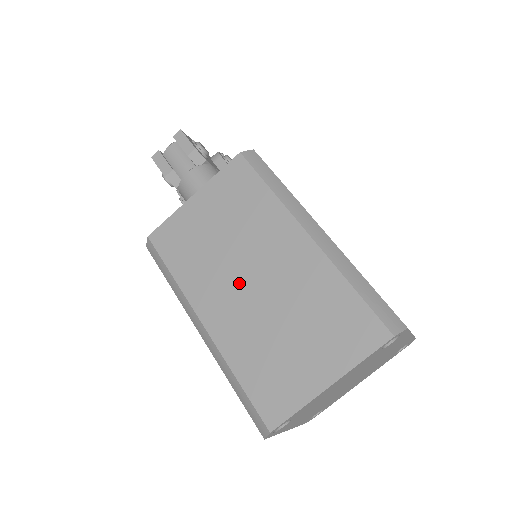
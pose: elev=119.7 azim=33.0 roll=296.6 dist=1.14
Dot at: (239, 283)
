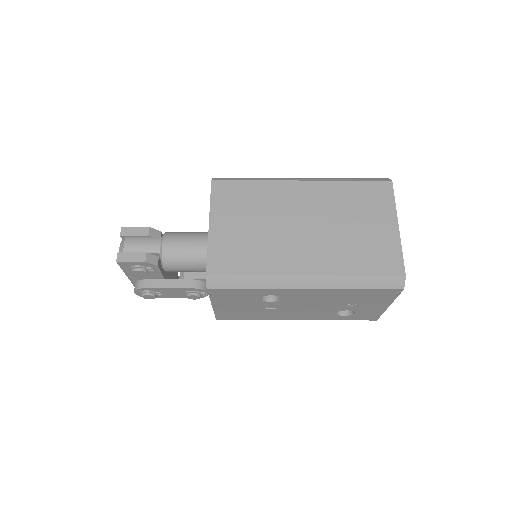
Dot at: (298, 235)
